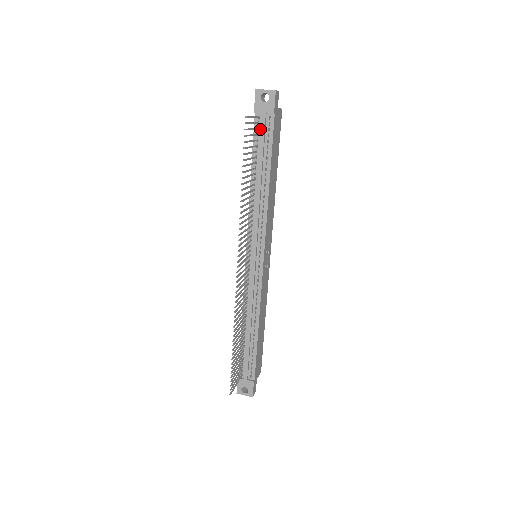
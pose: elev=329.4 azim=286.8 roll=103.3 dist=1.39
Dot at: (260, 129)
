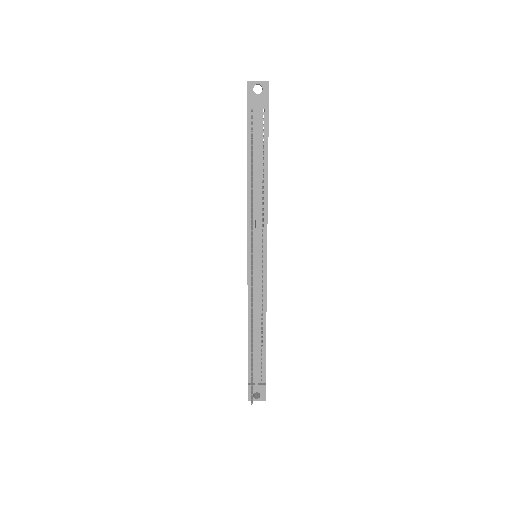
Dot at: (254, 123)
